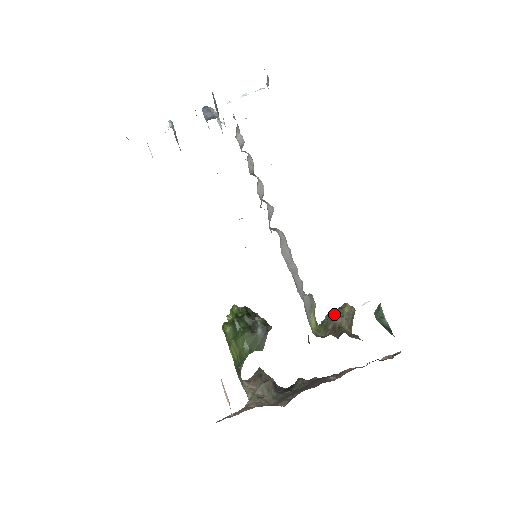
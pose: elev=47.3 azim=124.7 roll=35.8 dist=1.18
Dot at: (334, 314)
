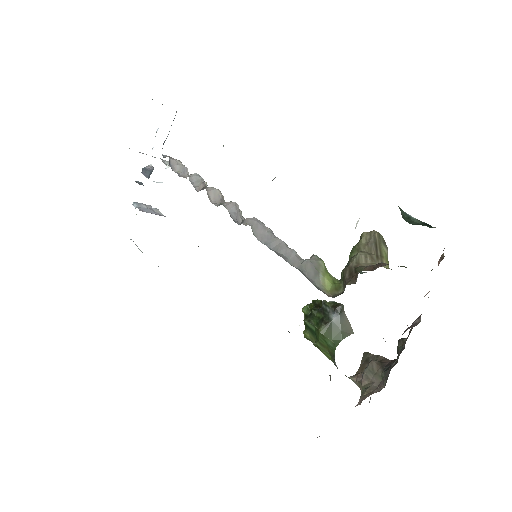
Dot at: (349, 257)
